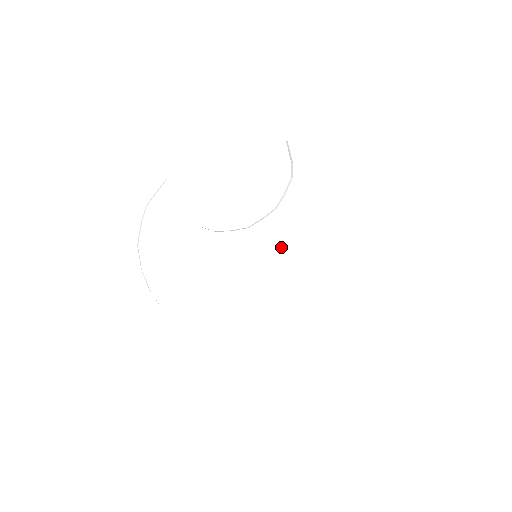
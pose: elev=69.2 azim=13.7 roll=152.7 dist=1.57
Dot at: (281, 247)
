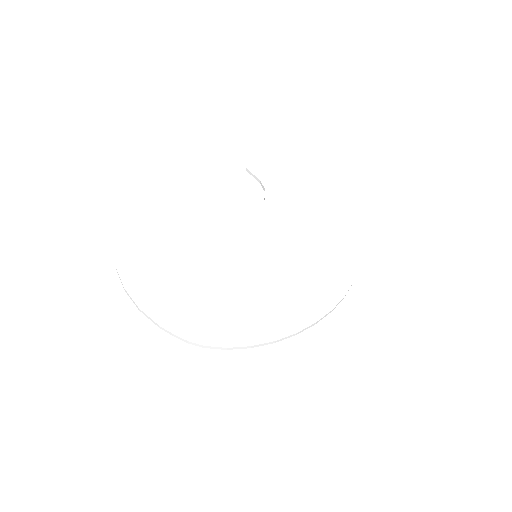
Dot at: (283, 244)
